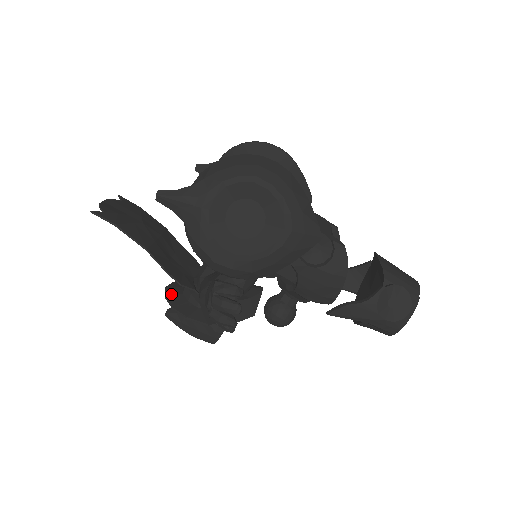
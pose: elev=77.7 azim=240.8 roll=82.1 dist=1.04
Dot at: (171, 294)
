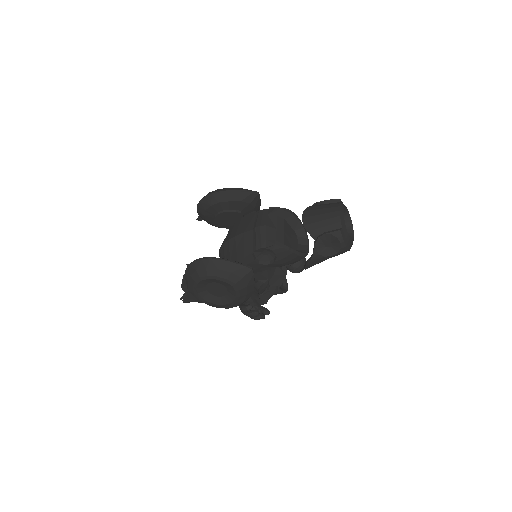
Dot at: occluded
